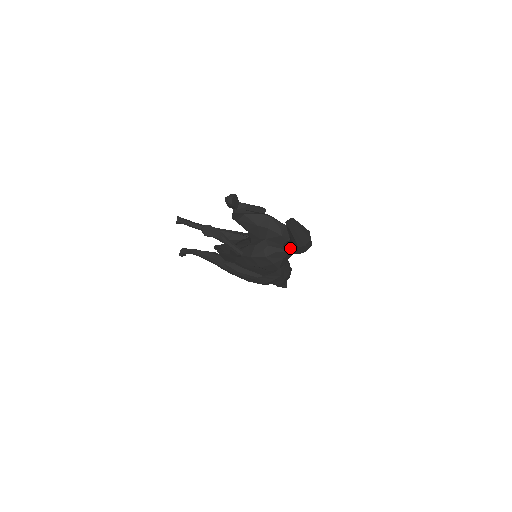
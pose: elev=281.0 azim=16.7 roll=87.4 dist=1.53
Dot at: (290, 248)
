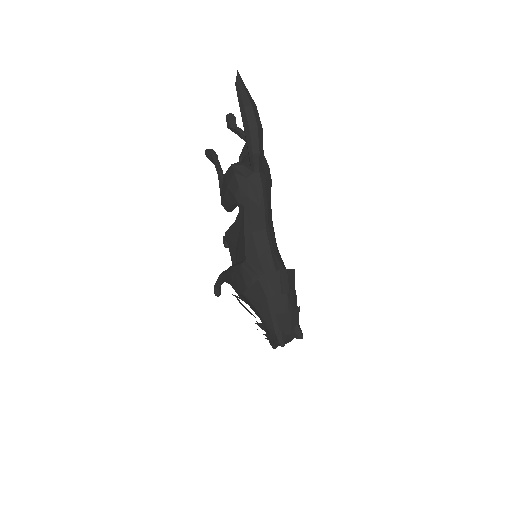
Dot at: occluded
